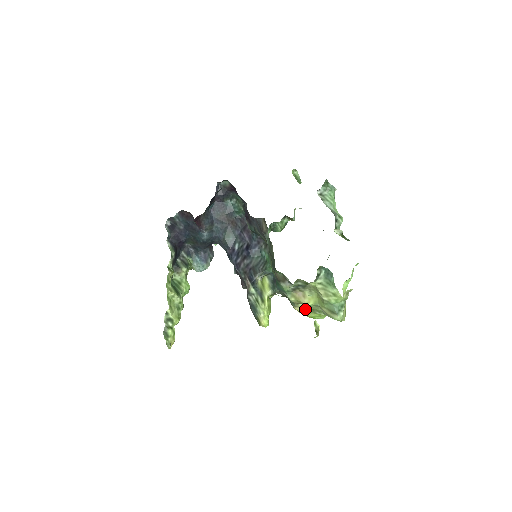
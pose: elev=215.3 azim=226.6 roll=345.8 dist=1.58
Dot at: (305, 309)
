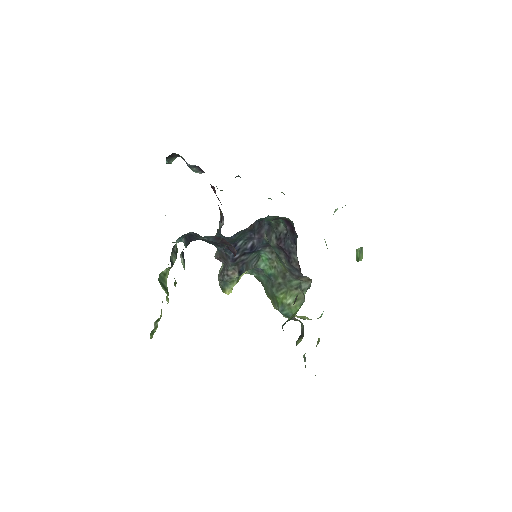
Dot at: occluded
